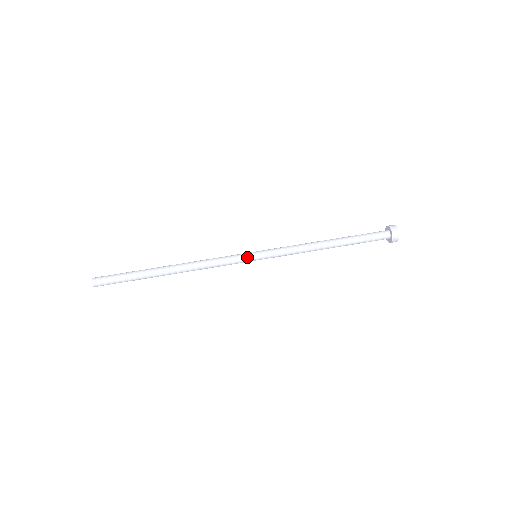
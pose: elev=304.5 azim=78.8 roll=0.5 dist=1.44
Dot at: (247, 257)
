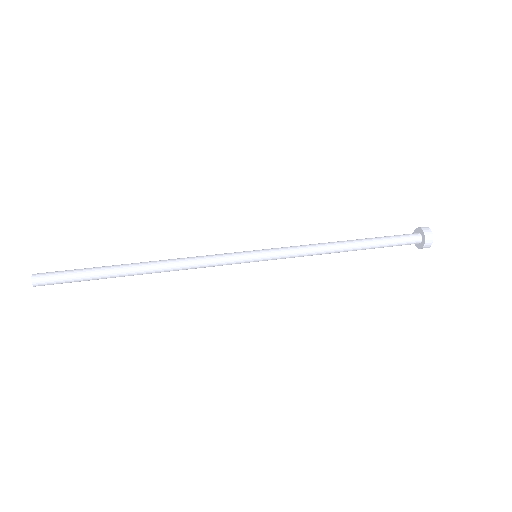
Dot at: (245, 256)
